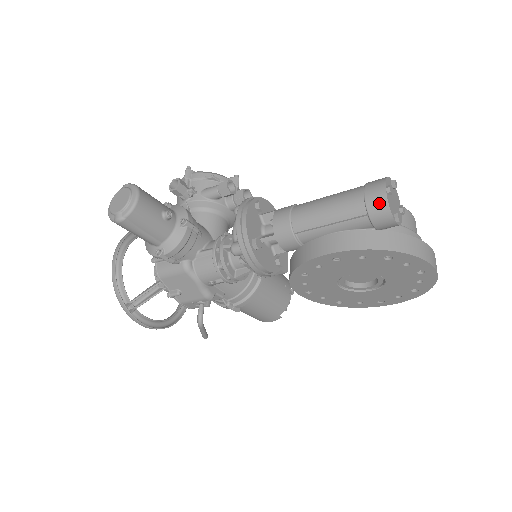
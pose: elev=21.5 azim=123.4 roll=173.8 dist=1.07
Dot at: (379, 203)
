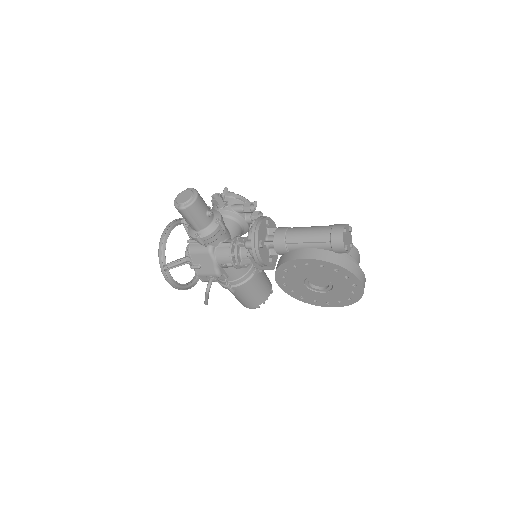
Dot at: (338, 236)
